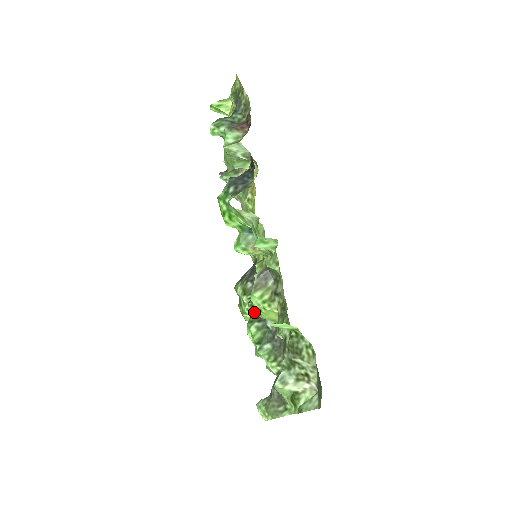
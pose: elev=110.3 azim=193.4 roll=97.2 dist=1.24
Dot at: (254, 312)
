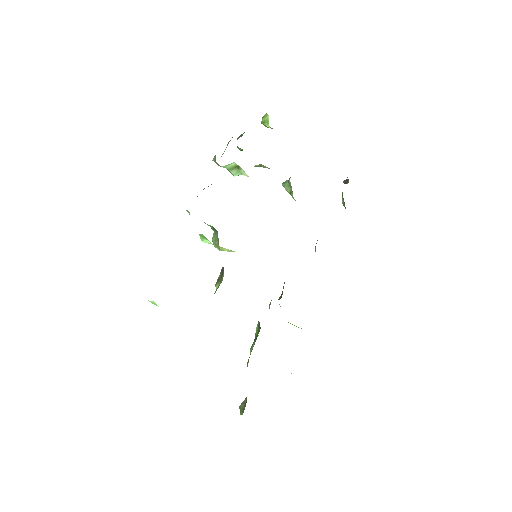
Dot at: occluded
